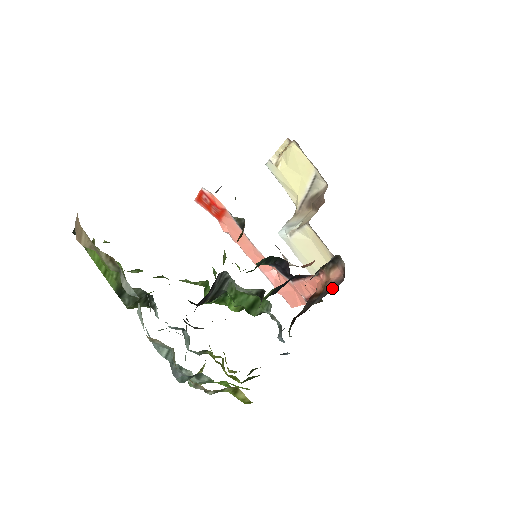
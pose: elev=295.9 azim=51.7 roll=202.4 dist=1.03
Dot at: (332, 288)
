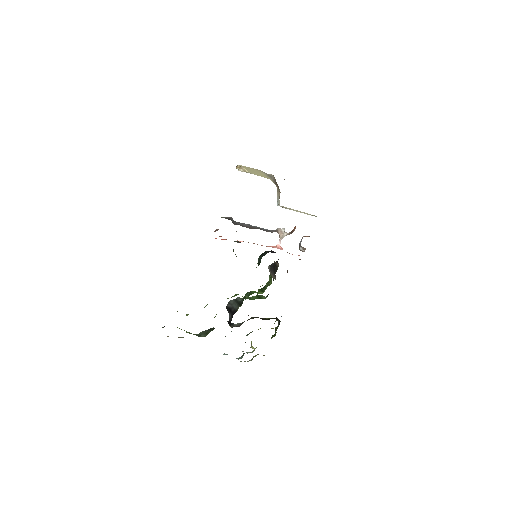
Dot at: occluded
